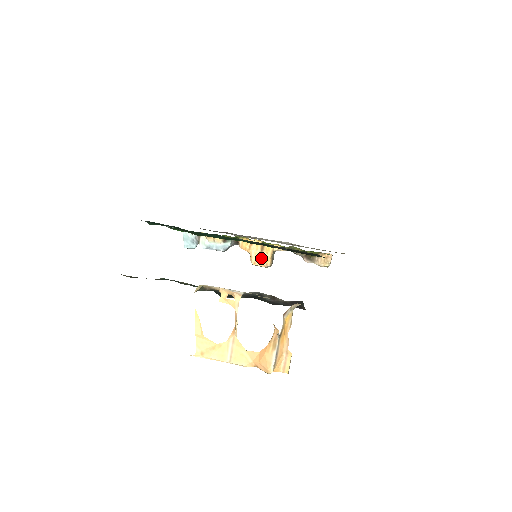
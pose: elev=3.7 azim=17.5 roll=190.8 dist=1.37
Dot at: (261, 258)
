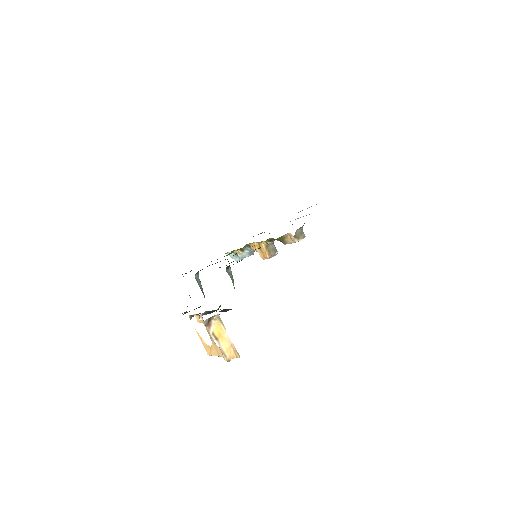
Dot at: (263, 254)
